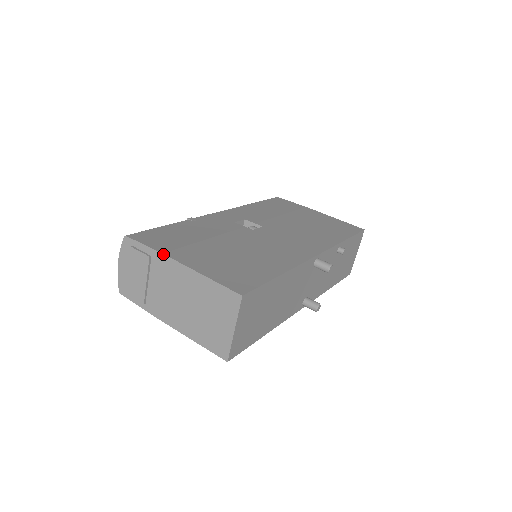
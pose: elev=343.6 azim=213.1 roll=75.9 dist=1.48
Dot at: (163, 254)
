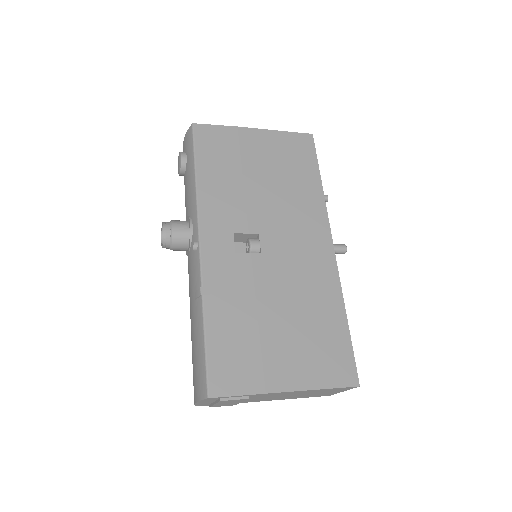
Dot at: occluded
